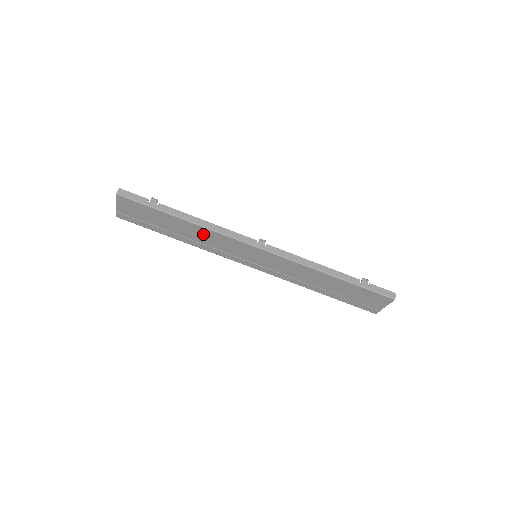
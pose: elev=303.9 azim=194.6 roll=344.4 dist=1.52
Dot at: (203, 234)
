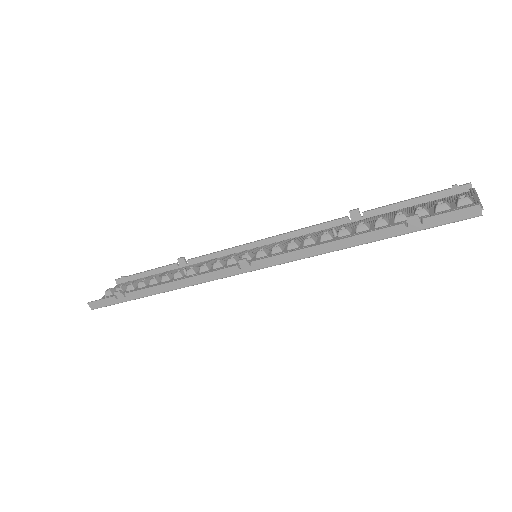
Dot at: occluded
